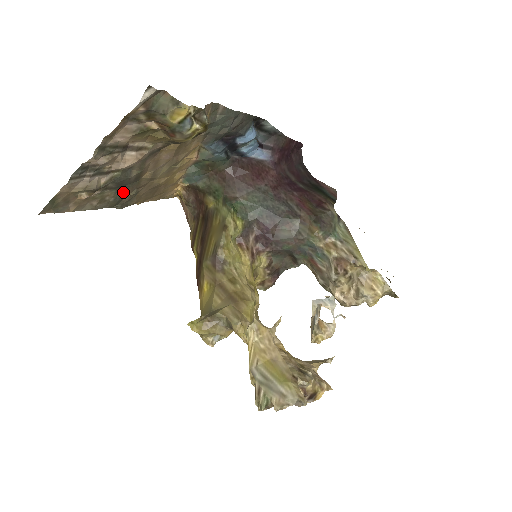
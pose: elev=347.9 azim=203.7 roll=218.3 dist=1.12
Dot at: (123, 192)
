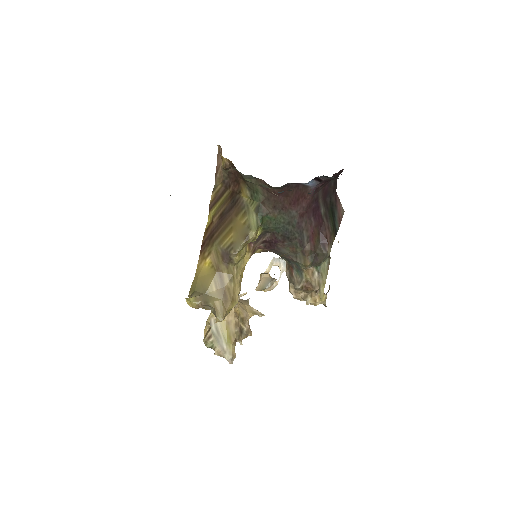
Dot at: occluded
